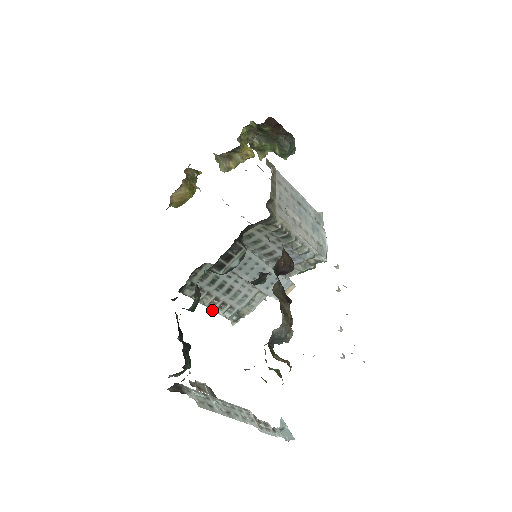
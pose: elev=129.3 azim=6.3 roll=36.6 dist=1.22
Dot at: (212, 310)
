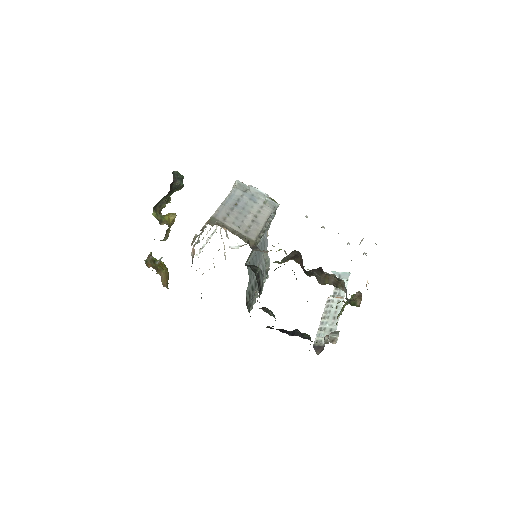
Dot at: (258, 292)
